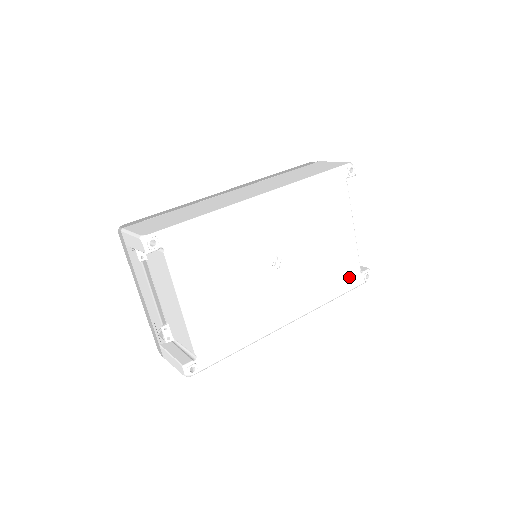
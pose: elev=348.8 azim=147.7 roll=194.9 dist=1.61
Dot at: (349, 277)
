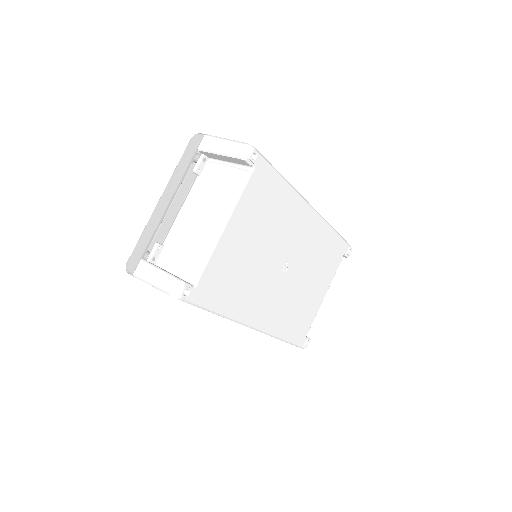
Dot at: (300, 332)
